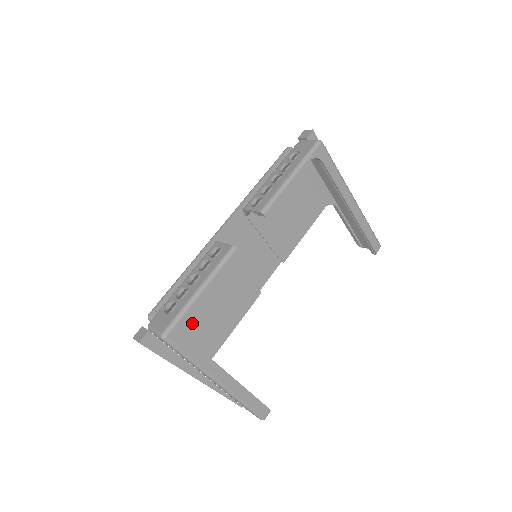
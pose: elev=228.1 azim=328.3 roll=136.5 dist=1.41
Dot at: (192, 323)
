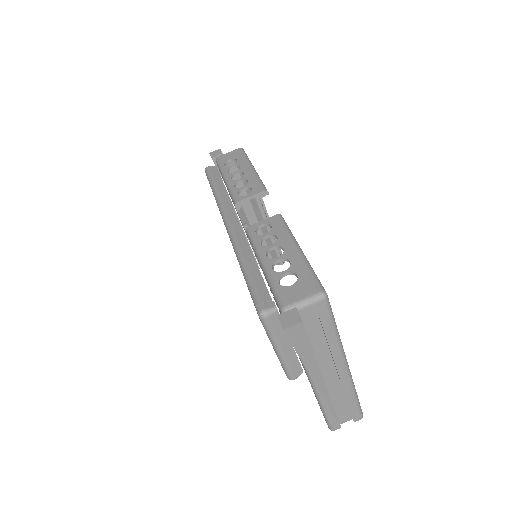
Dot at: occluded
